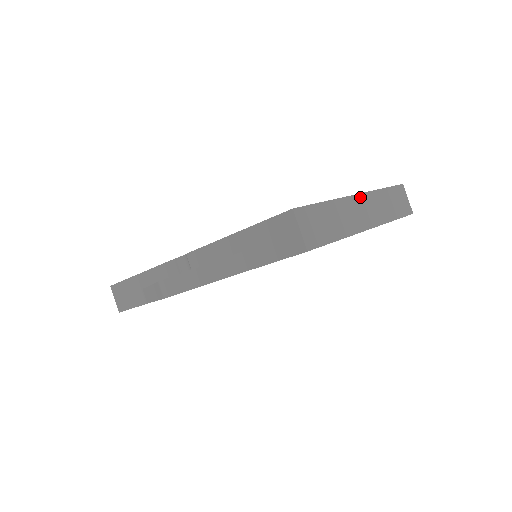
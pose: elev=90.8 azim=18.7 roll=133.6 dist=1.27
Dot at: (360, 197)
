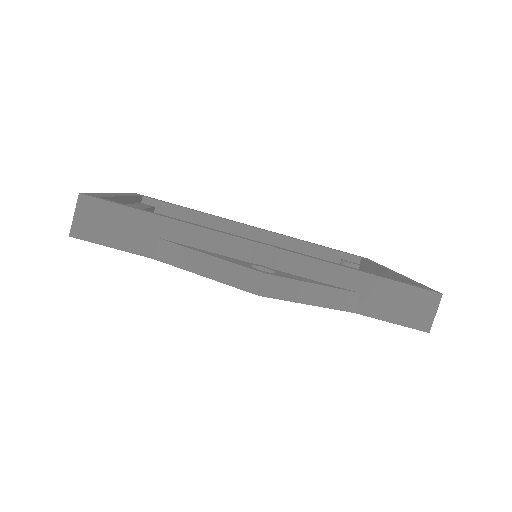
Dot at: occluded
